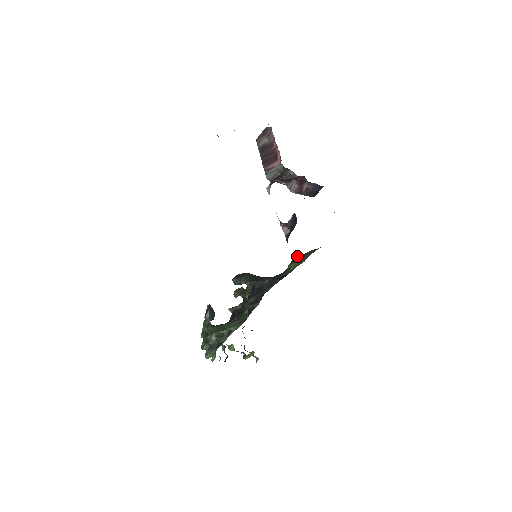
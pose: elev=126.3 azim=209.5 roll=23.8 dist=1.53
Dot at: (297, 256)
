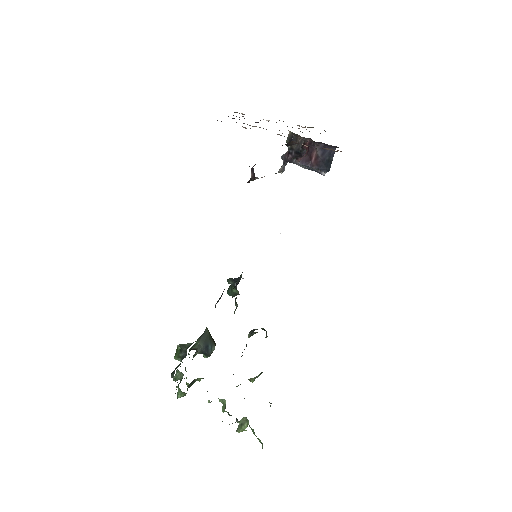
Dot at: occluded
